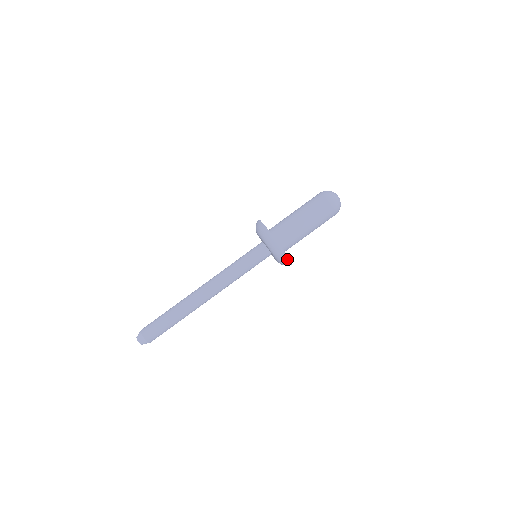
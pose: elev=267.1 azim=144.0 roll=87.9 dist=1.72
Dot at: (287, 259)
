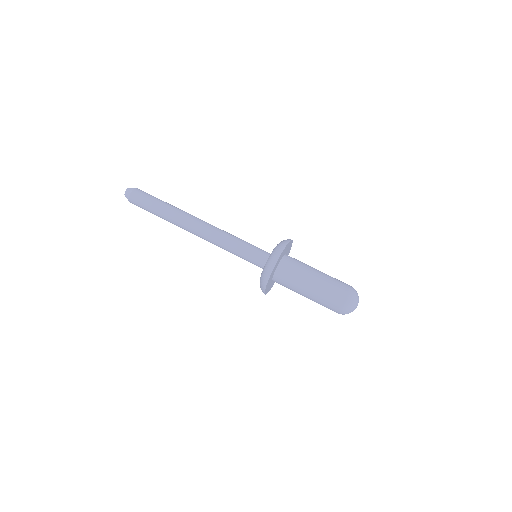
Dot at: occluded
